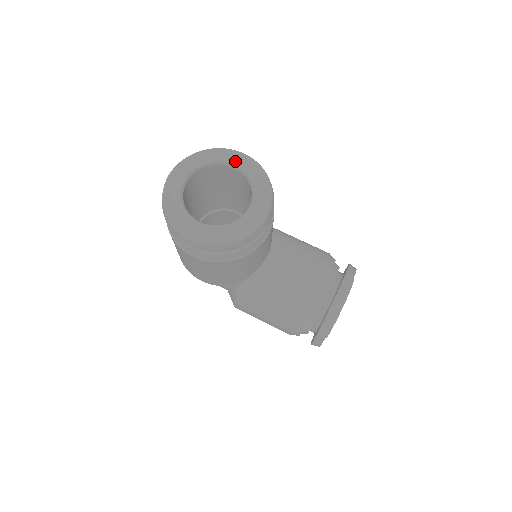
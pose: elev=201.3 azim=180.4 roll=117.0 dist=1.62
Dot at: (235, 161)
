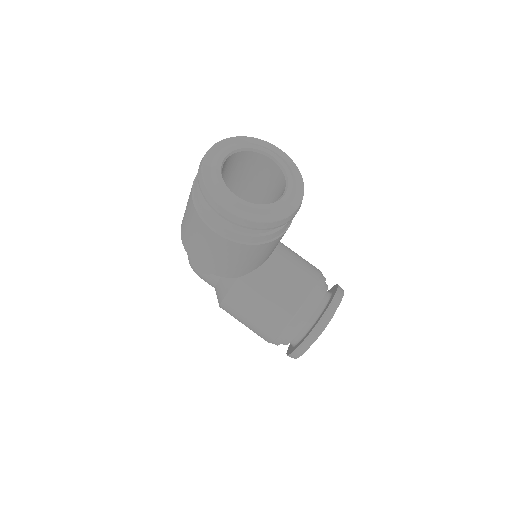
Dot at: (274, 153)
